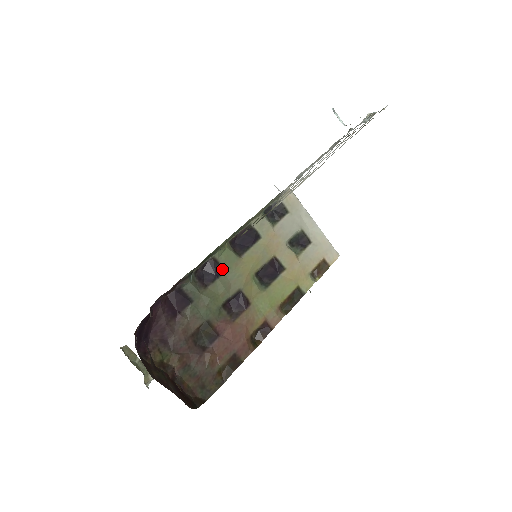
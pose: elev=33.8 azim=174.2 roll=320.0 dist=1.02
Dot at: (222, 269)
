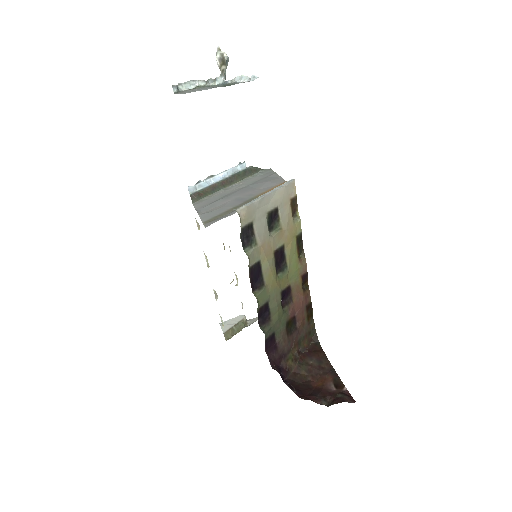
Dot at: (266, 304)
